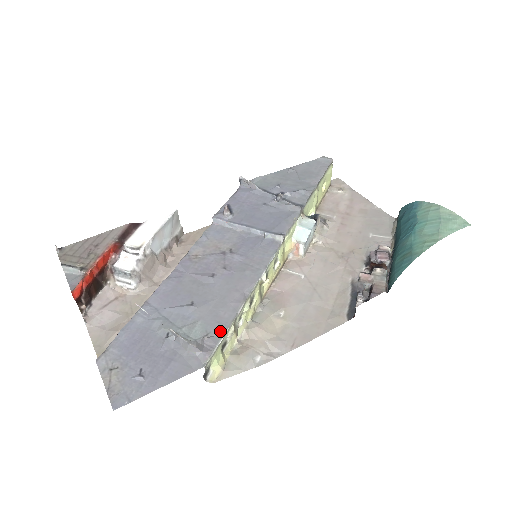
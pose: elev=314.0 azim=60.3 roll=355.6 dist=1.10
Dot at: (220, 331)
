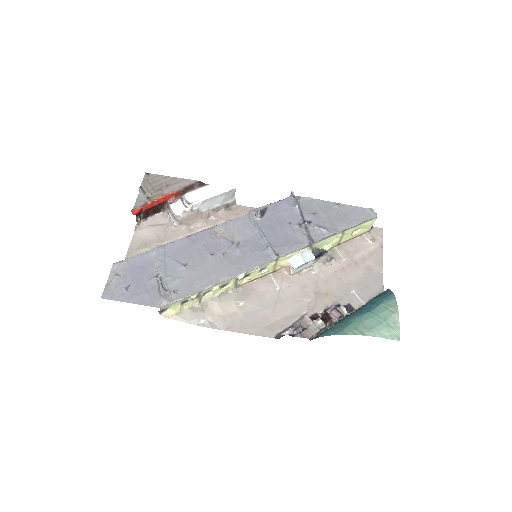
Dot at: (185, 293)
